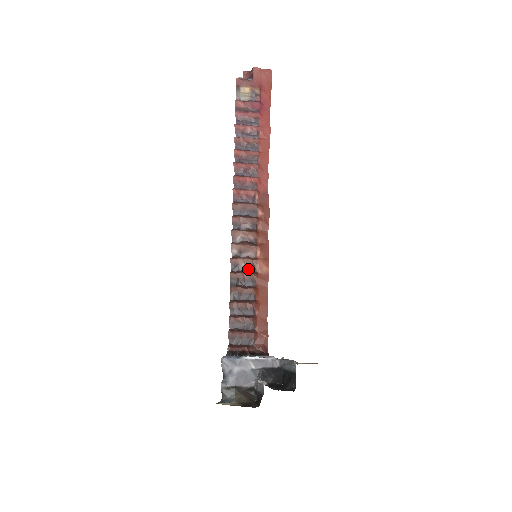
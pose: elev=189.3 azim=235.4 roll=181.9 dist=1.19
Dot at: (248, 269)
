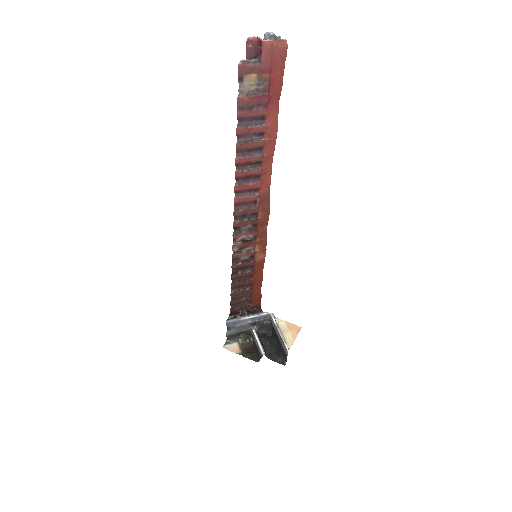
Dot at: (247, 260)
